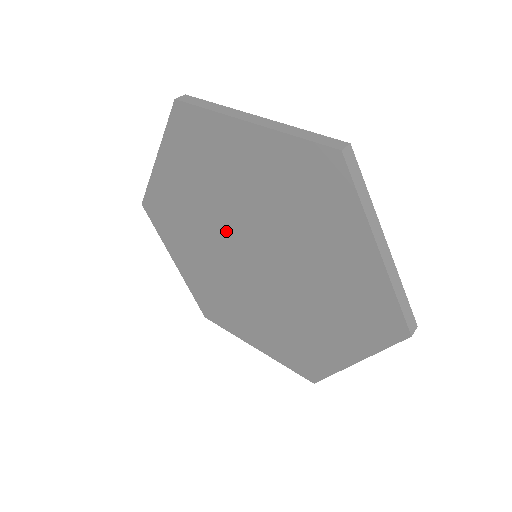
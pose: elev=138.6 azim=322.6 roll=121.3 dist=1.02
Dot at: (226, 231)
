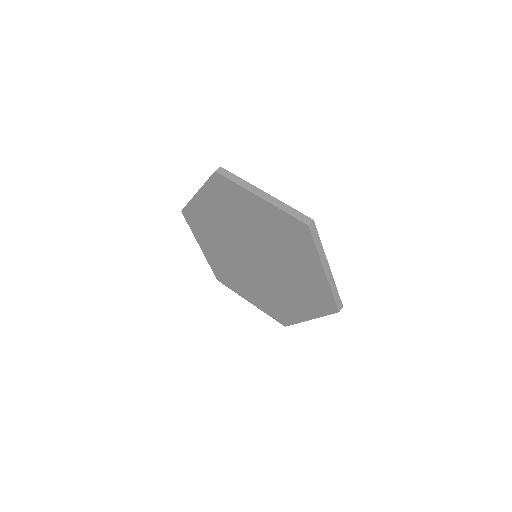
Dot at: (239, 241)
